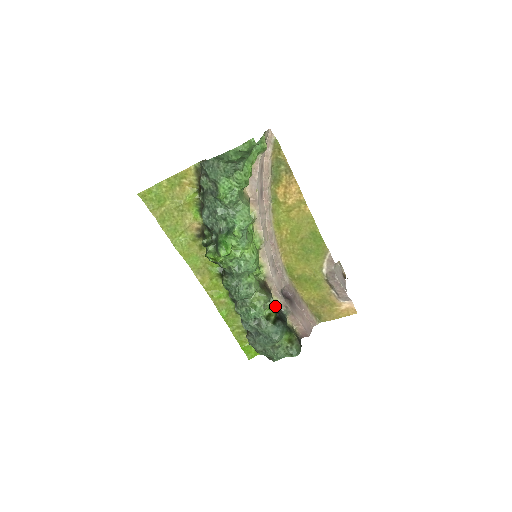
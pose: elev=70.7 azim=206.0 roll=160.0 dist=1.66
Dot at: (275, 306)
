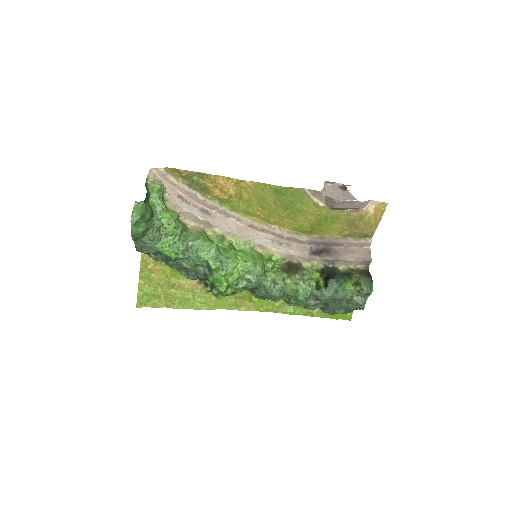
Dot at: (318, 269)
